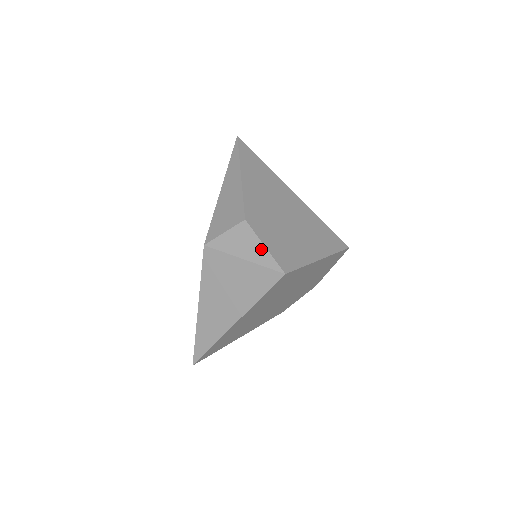
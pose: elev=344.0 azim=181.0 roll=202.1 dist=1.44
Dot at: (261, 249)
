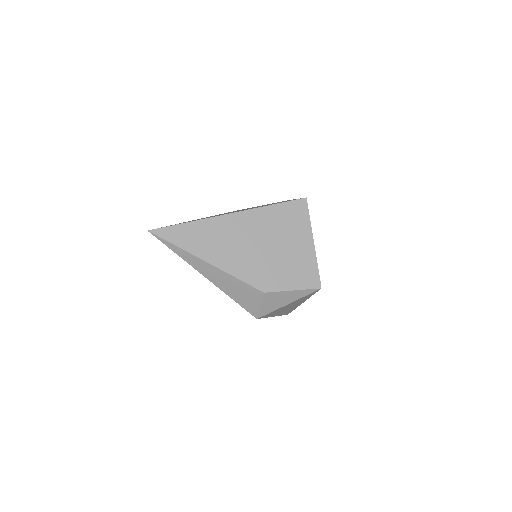
Dot at: (293, 293)
